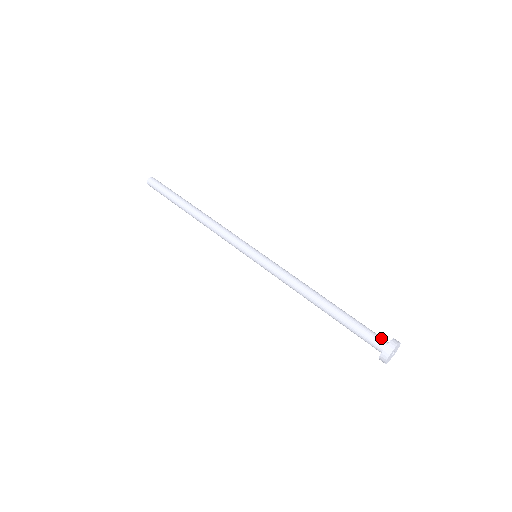
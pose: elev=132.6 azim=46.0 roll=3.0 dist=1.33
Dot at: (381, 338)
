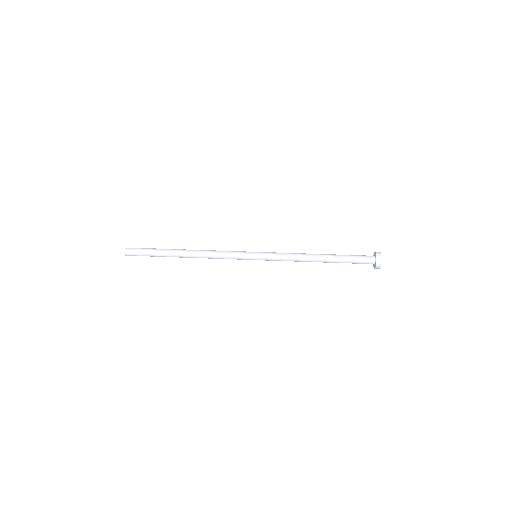
Dot at: (369, 256)
